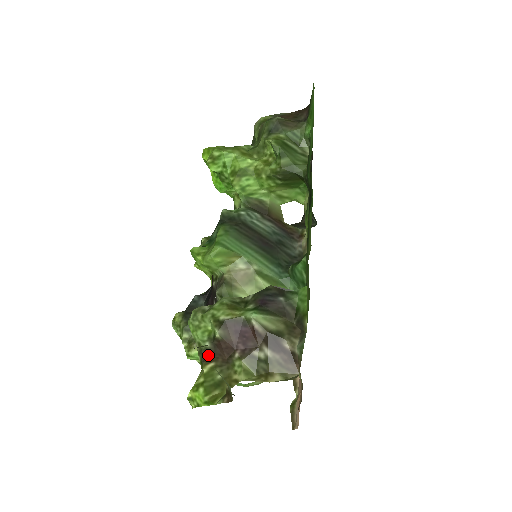
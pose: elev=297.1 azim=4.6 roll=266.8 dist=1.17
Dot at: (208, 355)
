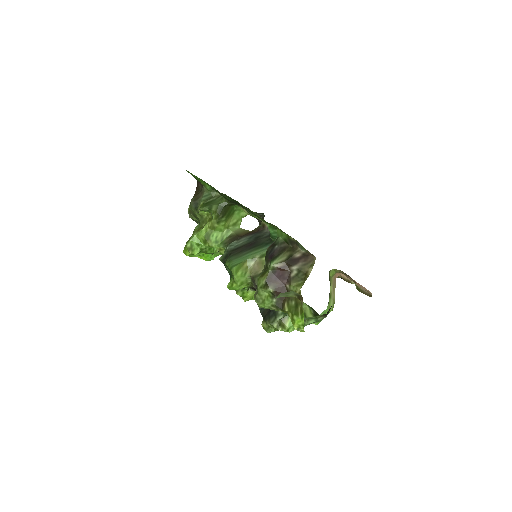
Dot at: (280, 304)
